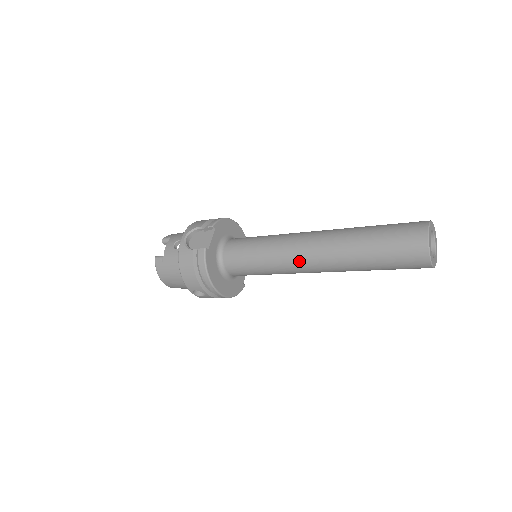
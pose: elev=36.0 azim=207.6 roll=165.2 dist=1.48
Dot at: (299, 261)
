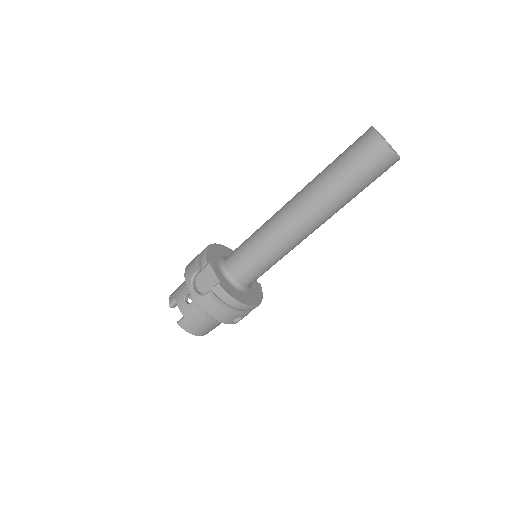
Dot at: (298, 233)
